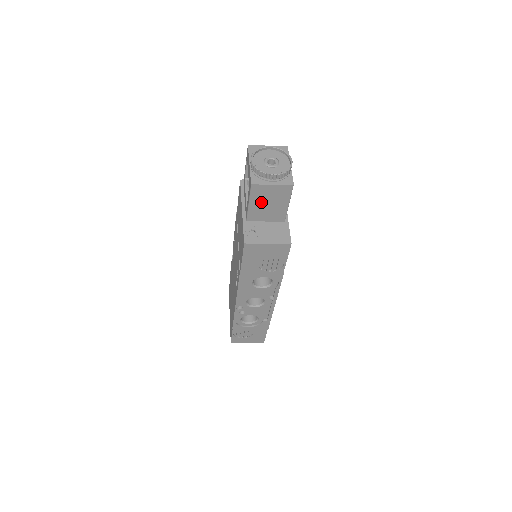
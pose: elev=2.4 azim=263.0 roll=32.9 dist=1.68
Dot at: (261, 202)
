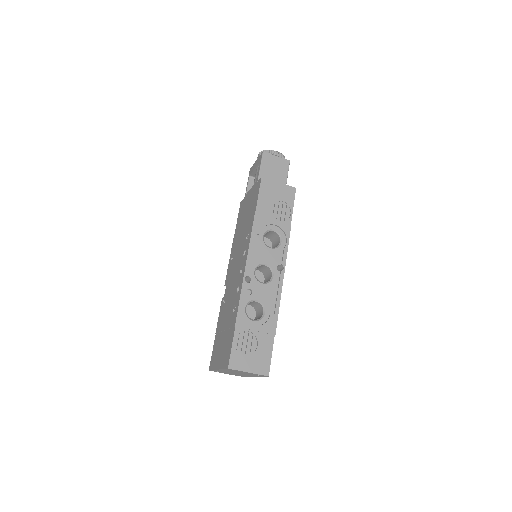
Dot at: (268, 170)
